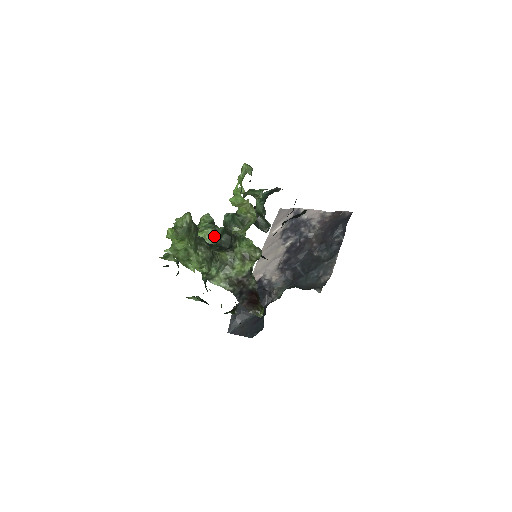
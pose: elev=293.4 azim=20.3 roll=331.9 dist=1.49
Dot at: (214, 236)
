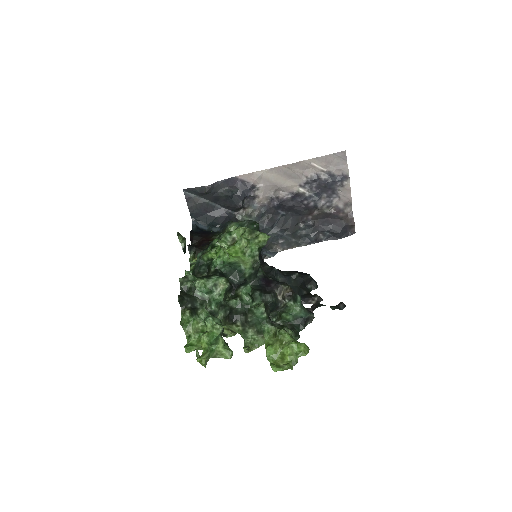
Dot at: (245, 268)
